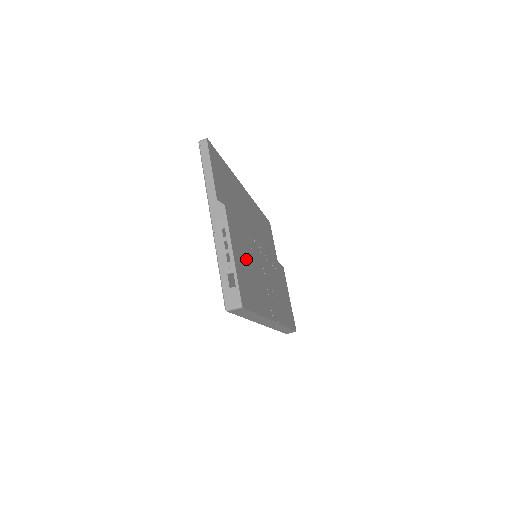
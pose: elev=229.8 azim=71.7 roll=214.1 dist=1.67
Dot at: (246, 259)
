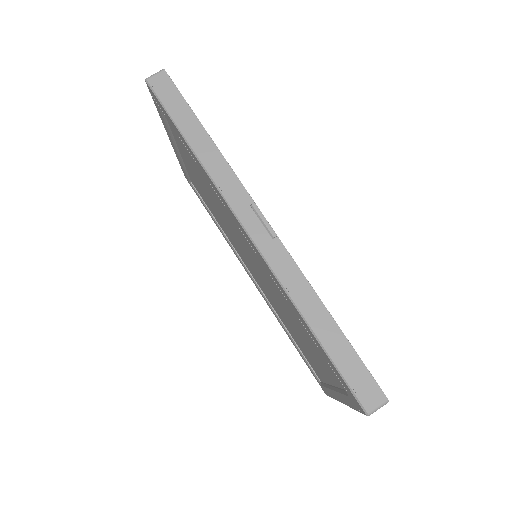
Dot at: occluded
